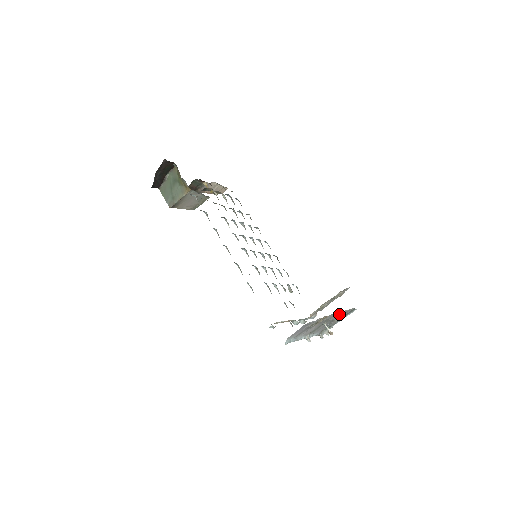
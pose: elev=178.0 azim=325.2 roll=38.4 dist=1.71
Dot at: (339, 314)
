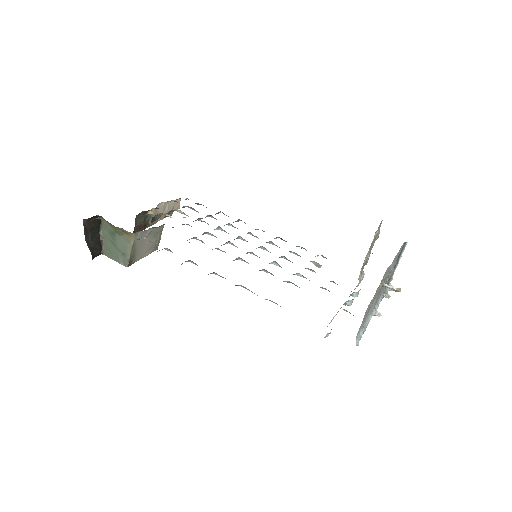
Dot at: (393, 262)
